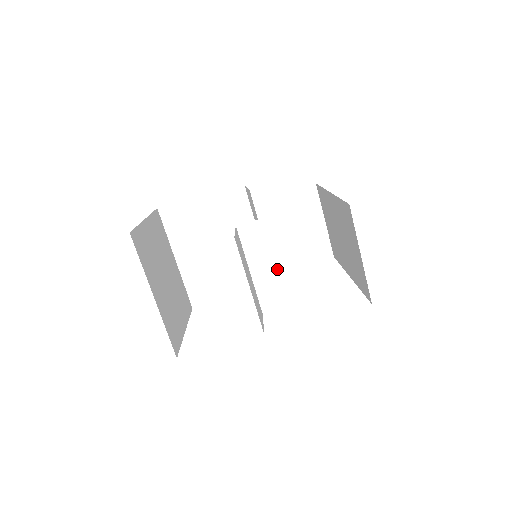
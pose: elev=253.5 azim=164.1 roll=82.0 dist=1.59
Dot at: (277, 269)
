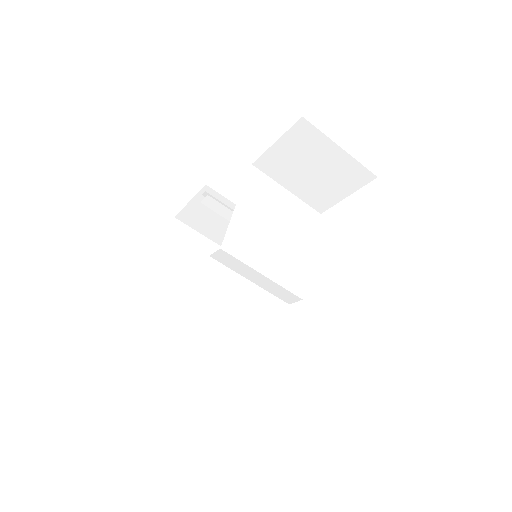
Dot at: (323, 207)
